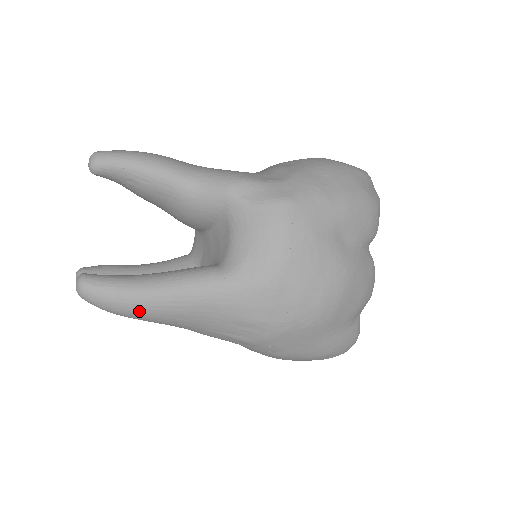
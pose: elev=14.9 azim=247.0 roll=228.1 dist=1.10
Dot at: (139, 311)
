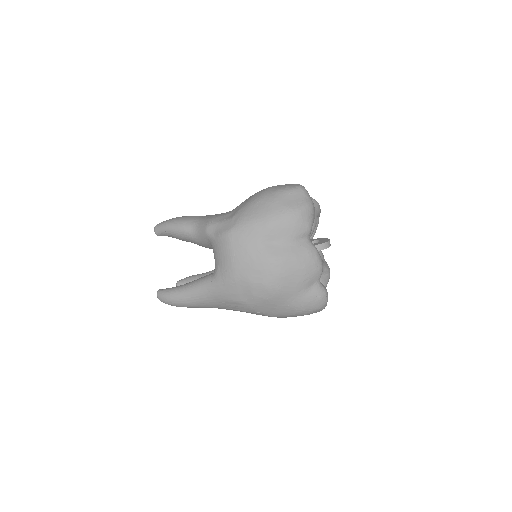
Dot at: (182, 304)
